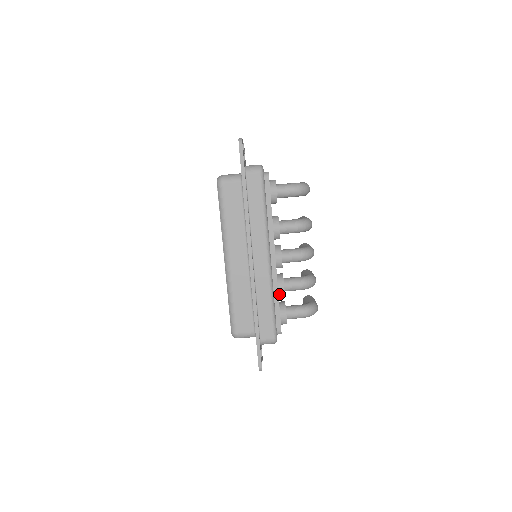
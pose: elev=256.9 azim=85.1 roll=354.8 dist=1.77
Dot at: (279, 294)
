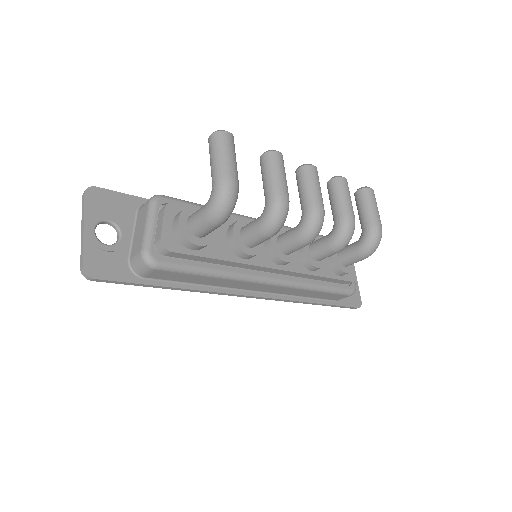
Dot at: occluded
